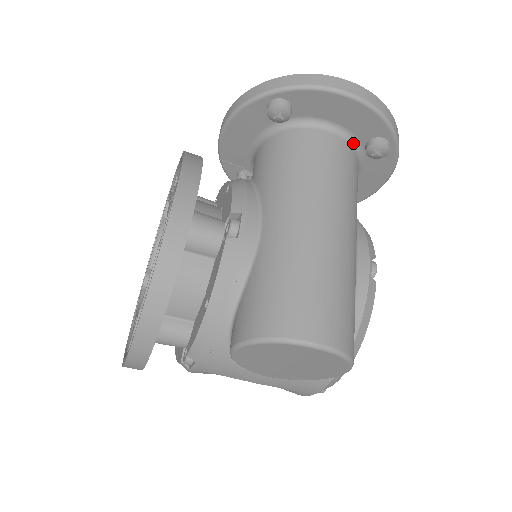
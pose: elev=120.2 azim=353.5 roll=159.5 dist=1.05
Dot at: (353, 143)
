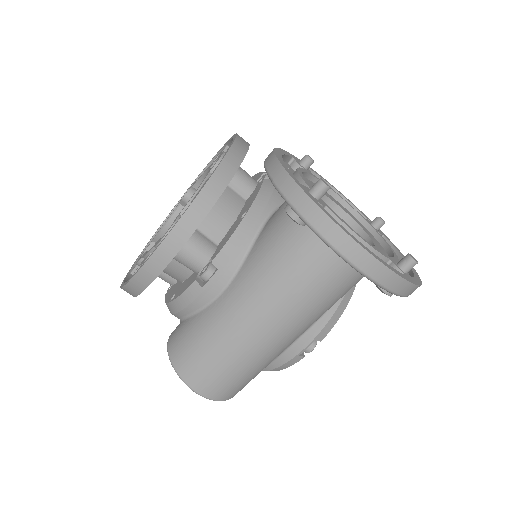
Dot at: occluded
